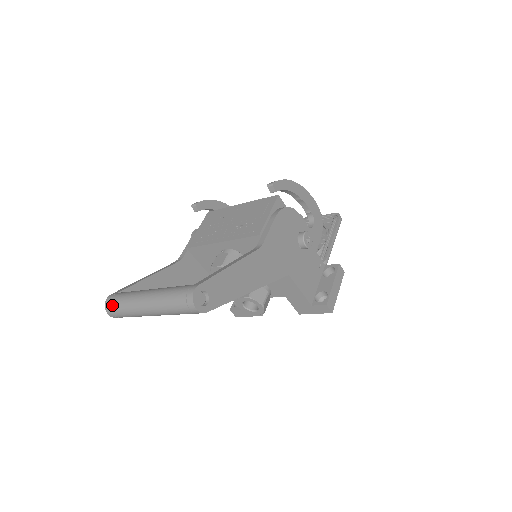
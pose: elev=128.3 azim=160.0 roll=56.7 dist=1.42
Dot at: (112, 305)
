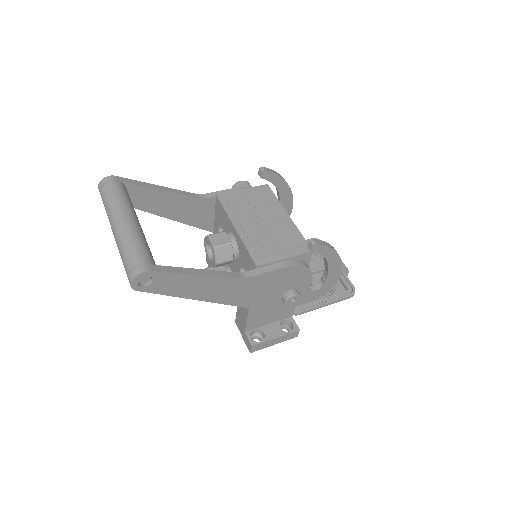
Dot at: (104, 188)
